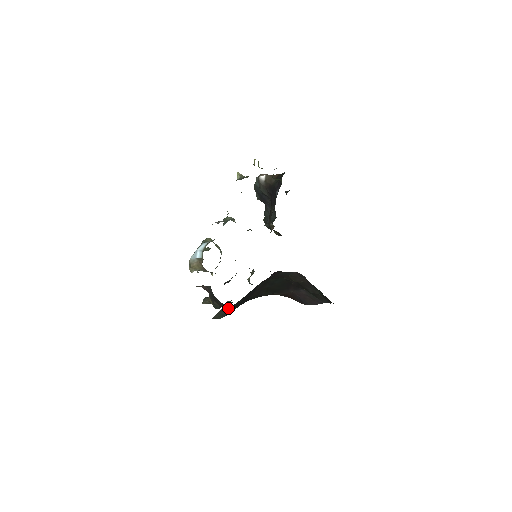
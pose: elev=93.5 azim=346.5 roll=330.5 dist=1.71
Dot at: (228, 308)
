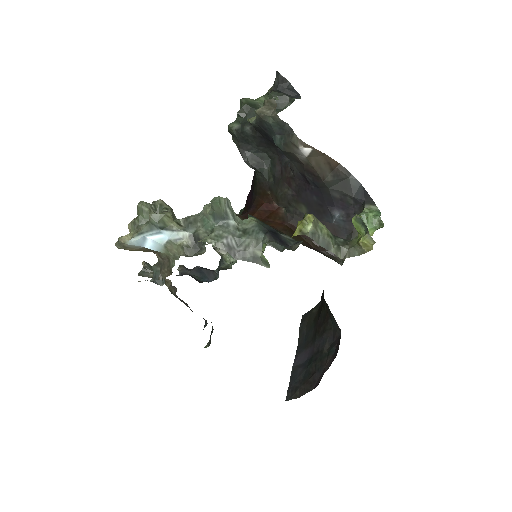
Dot at: occluded
